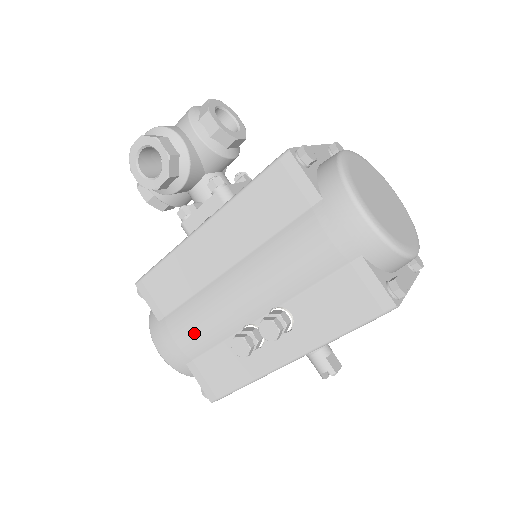
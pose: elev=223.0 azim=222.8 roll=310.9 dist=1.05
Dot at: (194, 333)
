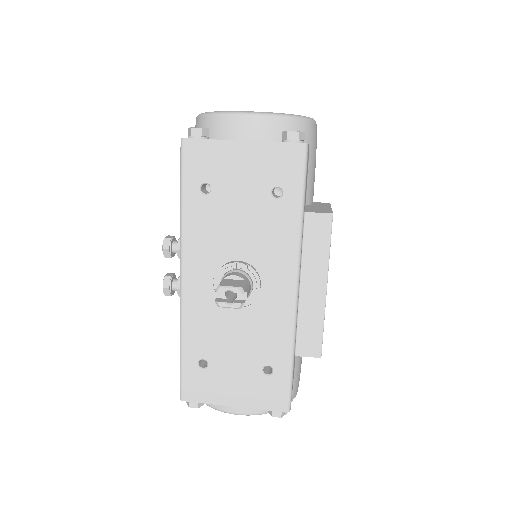
Dot at: occluded
